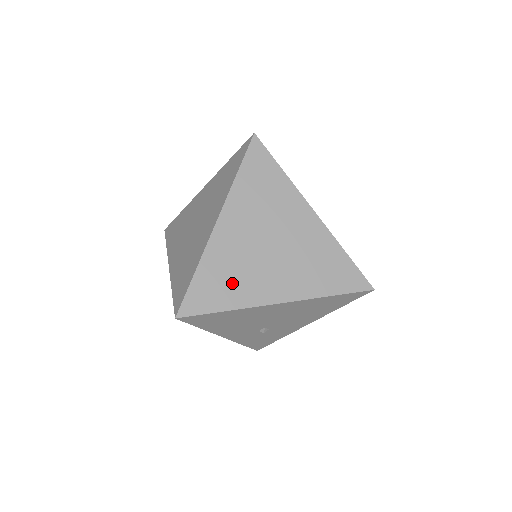
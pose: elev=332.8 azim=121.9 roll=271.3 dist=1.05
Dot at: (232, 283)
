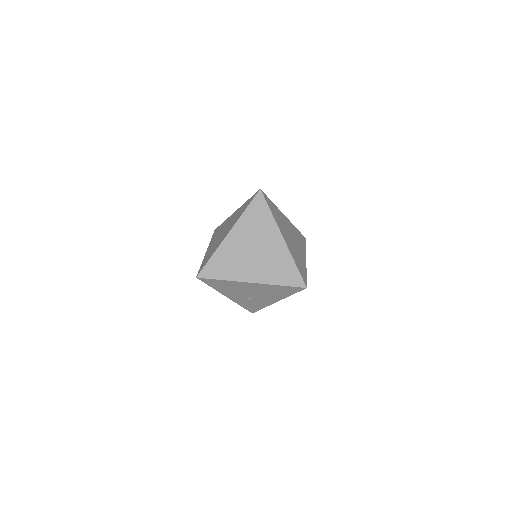
Dot at: (229, 266)
